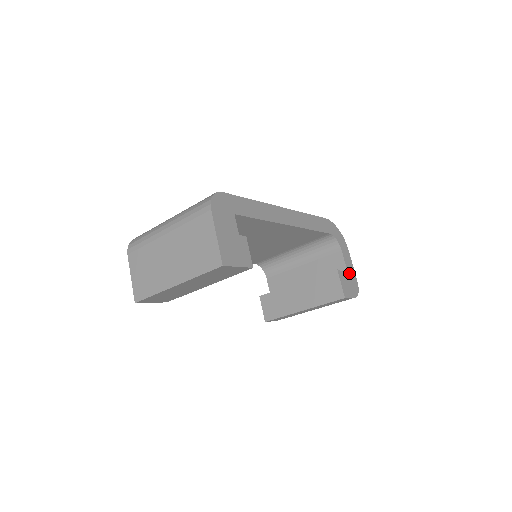
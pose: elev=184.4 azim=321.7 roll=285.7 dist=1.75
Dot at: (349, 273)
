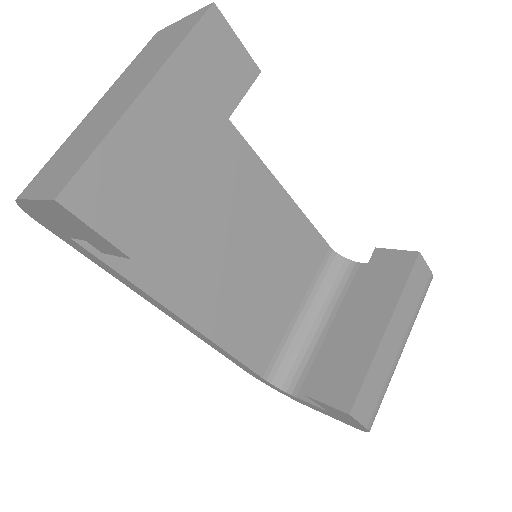
Dot at: occluded
